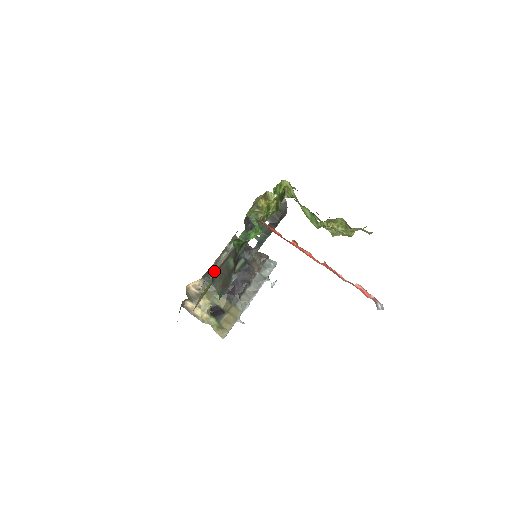
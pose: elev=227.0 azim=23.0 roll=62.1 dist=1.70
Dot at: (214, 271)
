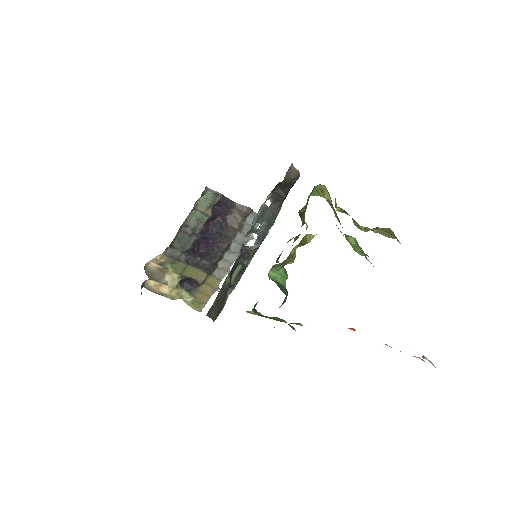
Dot at: (179, 238)
